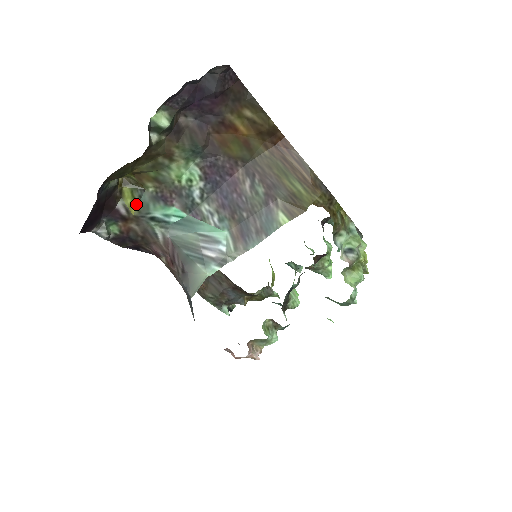
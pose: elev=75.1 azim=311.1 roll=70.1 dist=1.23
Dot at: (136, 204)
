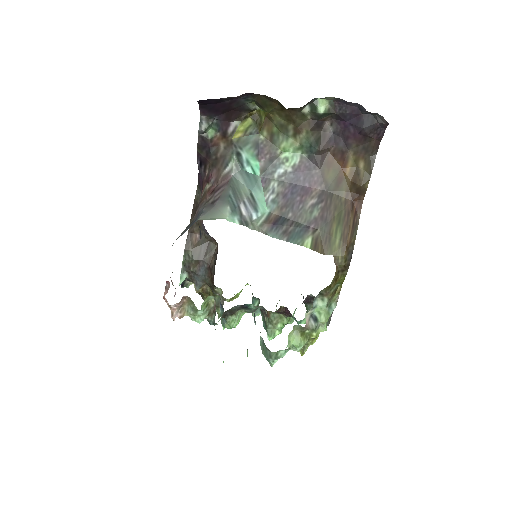
Dot at: (243, 135)
